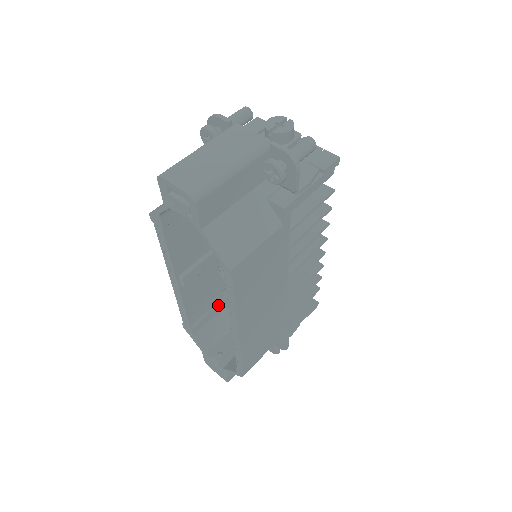
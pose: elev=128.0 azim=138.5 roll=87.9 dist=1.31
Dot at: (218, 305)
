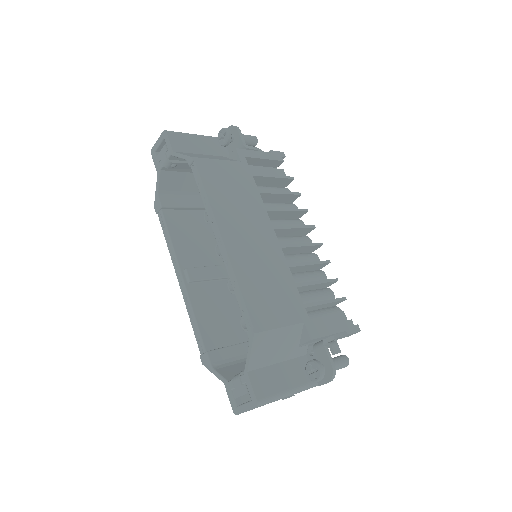
Dot at: (241, 343)
